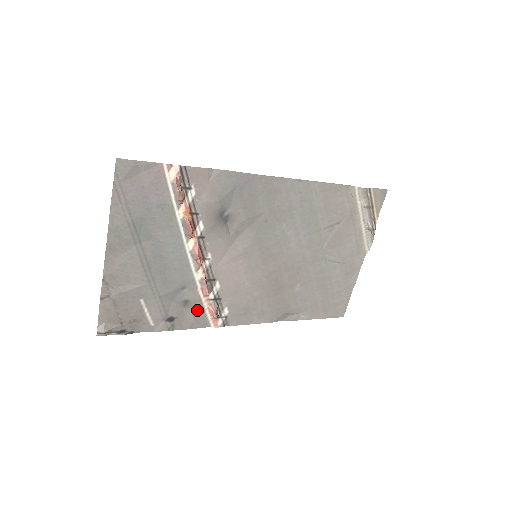
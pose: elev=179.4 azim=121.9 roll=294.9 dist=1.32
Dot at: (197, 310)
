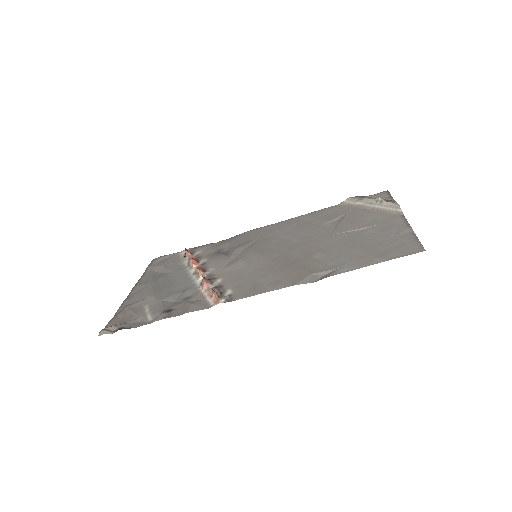
Dot at: (198, 301)
